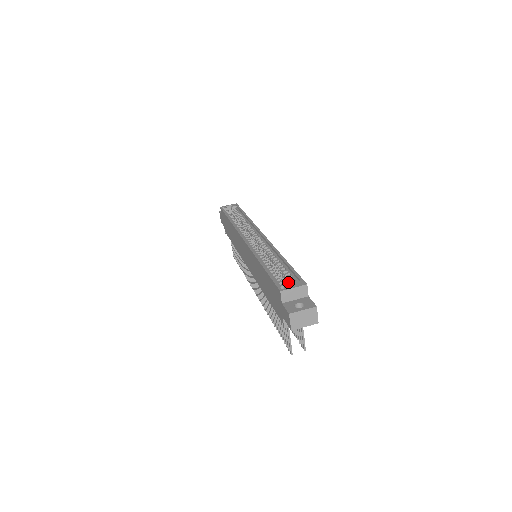
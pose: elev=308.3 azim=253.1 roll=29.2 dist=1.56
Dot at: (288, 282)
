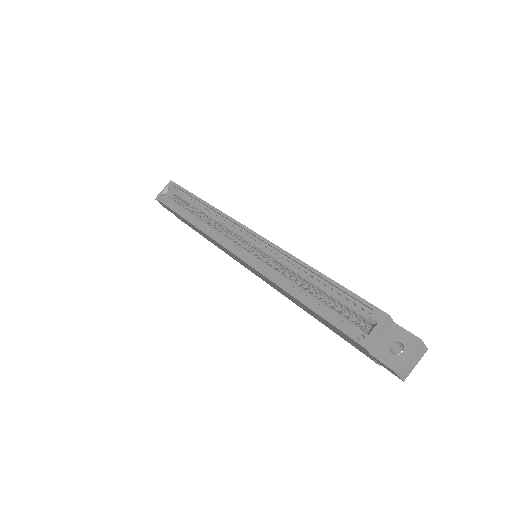
Dot at: (352, 313)
